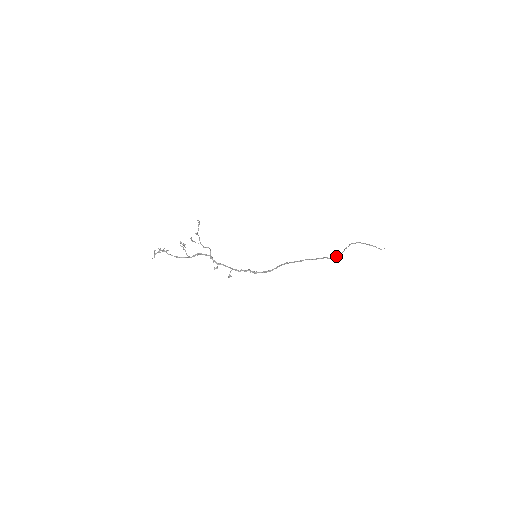
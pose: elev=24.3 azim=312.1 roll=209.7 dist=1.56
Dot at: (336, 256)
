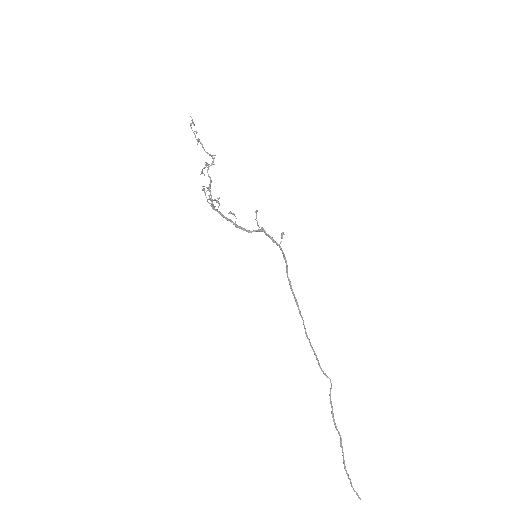
Dot at: occluded
